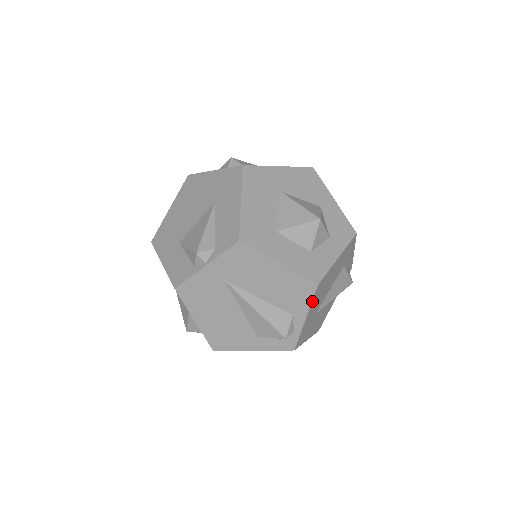
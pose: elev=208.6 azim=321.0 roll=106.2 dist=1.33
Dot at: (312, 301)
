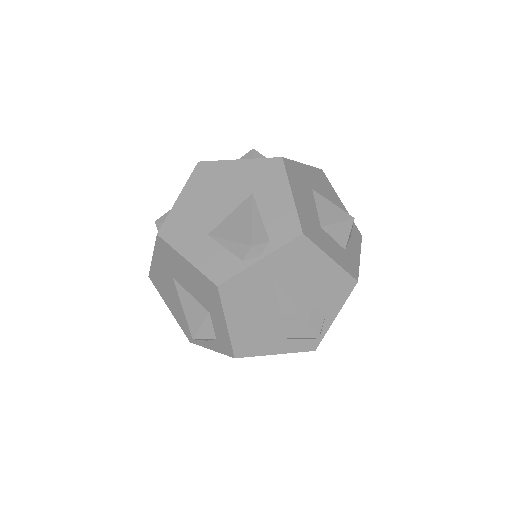
Dot at: (347, 298)
